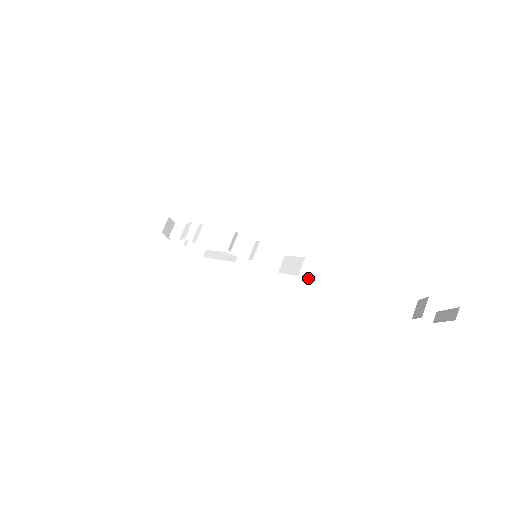
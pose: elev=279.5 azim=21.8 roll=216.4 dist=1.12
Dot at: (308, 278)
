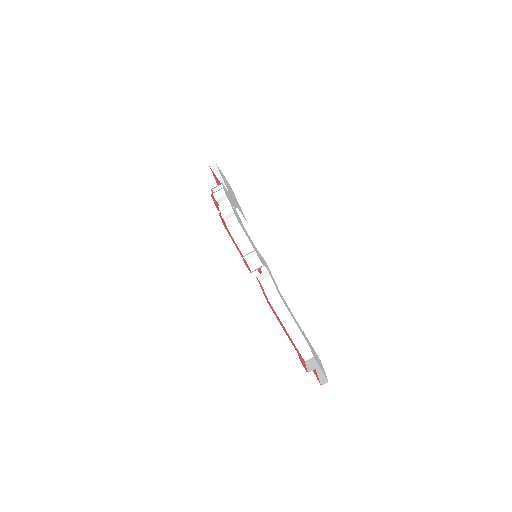
Dot at: (273, 305)
